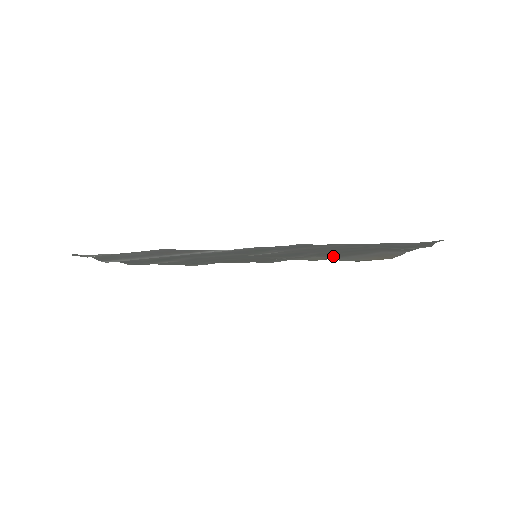
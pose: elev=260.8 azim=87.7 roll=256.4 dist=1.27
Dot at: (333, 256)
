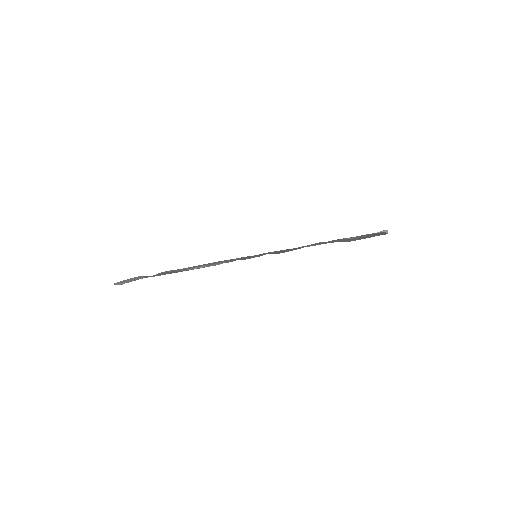
Dot at: occluded
